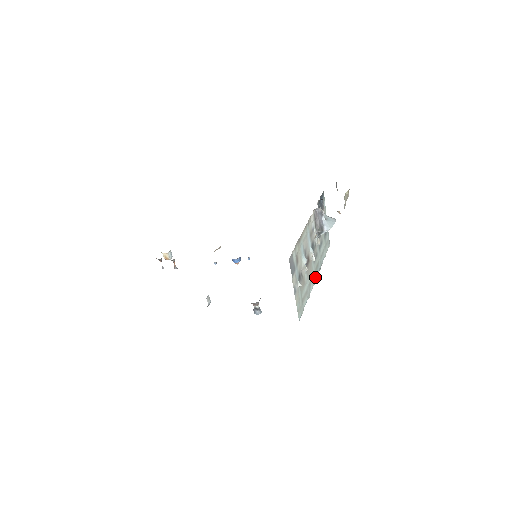
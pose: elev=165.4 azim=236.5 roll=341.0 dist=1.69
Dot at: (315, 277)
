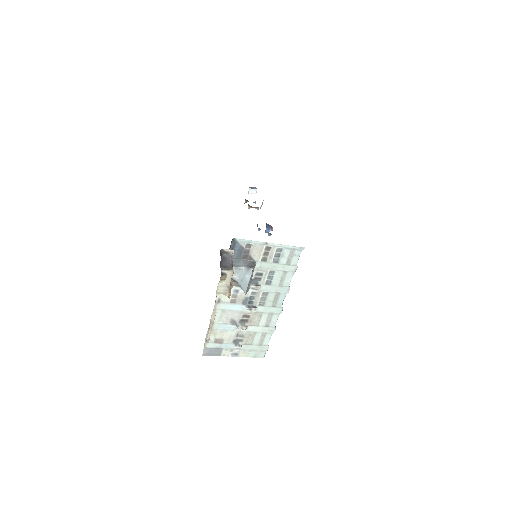
Dot at: (277, 308)
